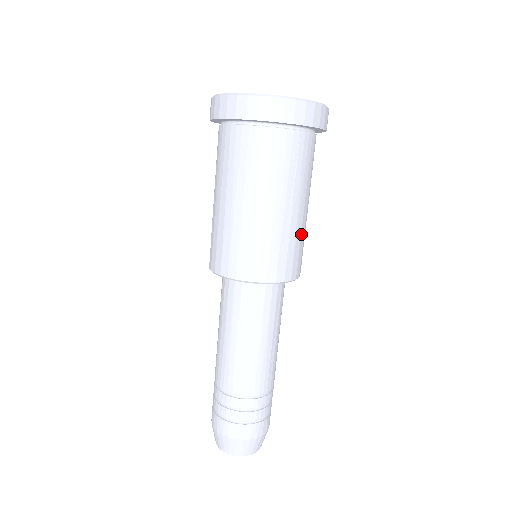
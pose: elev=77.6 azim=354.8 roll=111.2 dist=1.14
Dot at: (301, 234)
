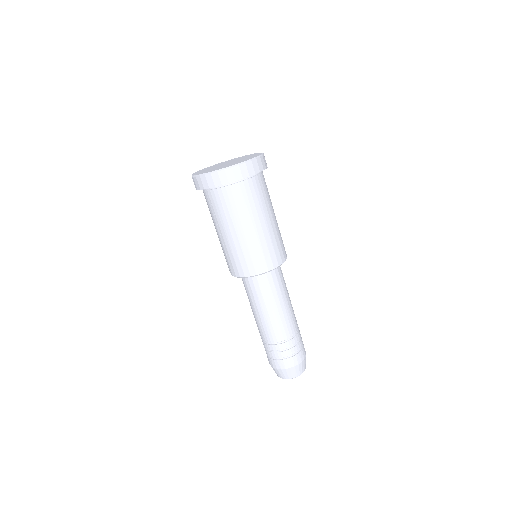
Dot at: occluded
